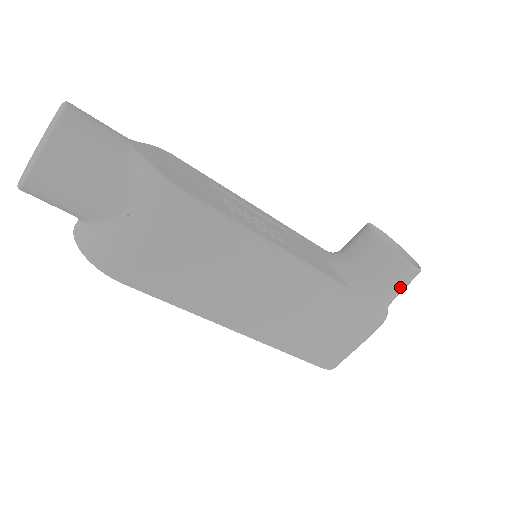
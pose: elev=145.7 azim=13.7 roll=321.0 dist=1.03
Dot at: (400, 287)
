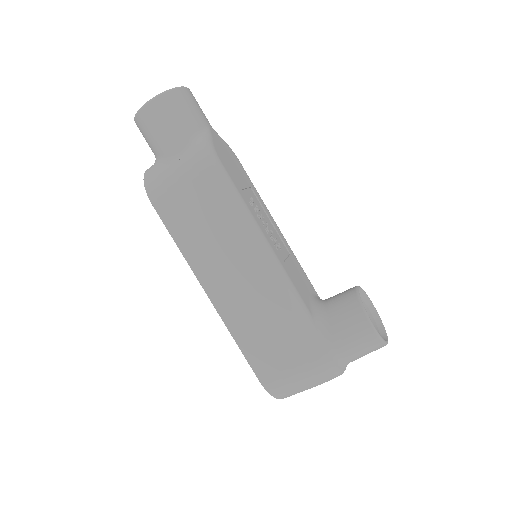
Dot at: (356, 343)
